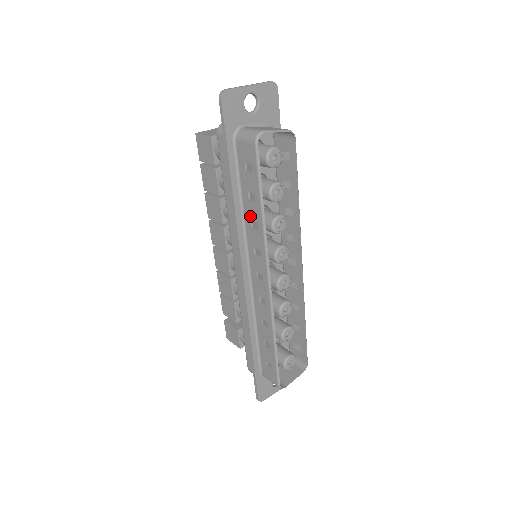
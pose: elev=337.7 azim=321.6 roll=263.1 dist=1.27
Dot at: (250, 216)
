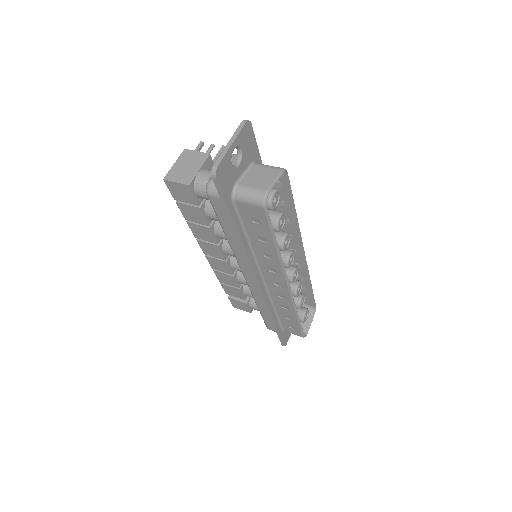
Dot at: (261, 250)
